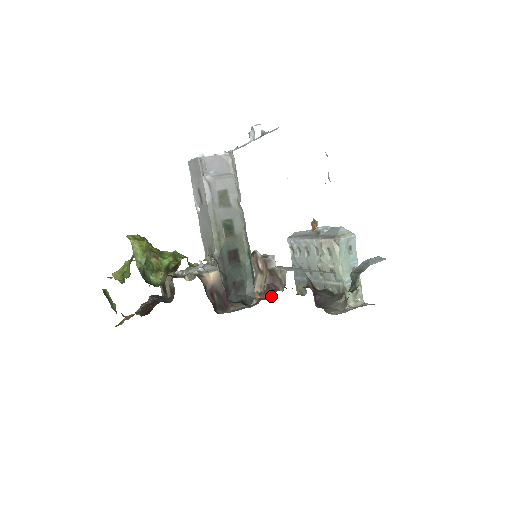
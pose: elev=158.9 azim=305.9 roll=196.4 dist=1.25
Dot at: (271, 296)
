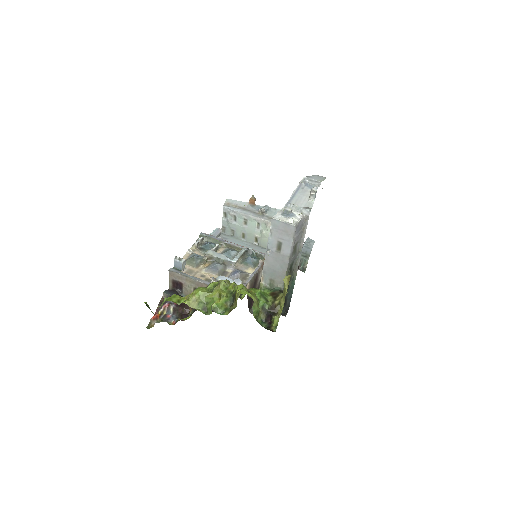
Dot at: occluded
